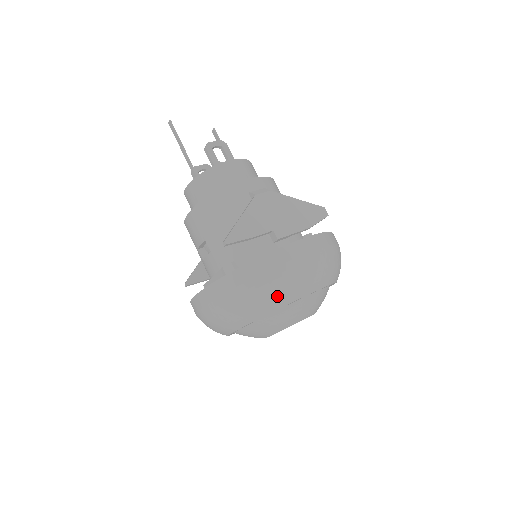
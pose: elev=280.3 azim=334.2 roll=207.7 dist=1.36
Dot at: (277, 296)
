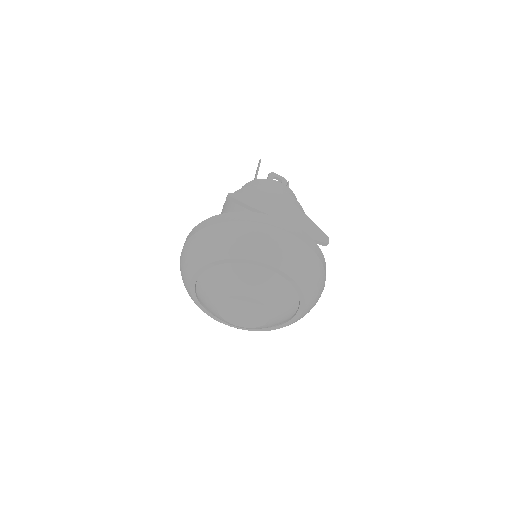
Dot at: (238, 244)
